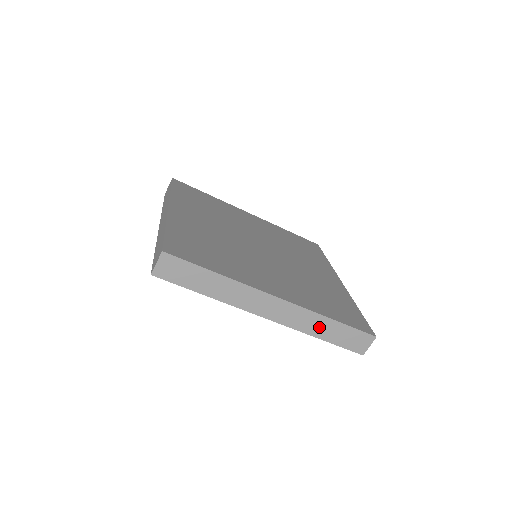
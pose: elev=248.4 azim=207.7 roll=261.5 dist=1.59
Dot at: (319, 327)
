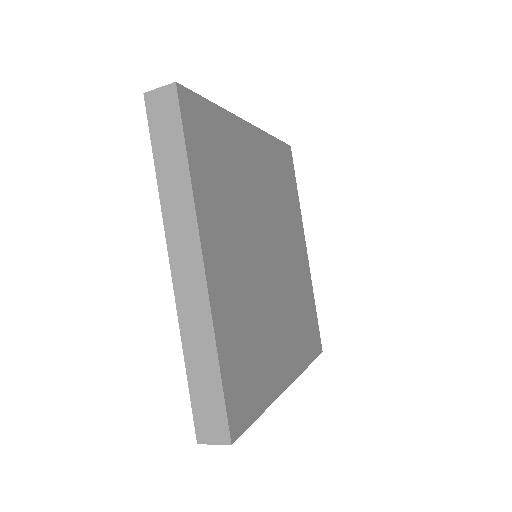
Dot at: occluded
